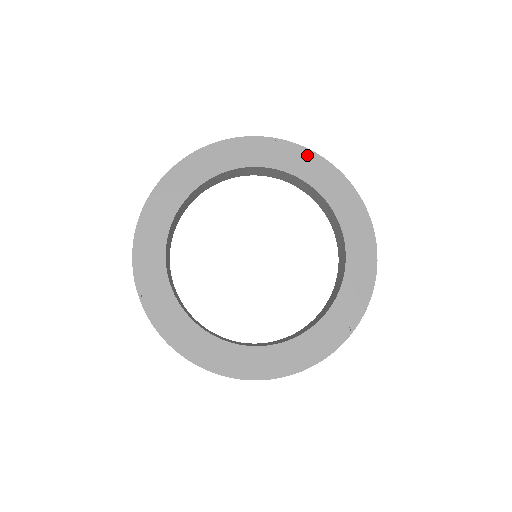
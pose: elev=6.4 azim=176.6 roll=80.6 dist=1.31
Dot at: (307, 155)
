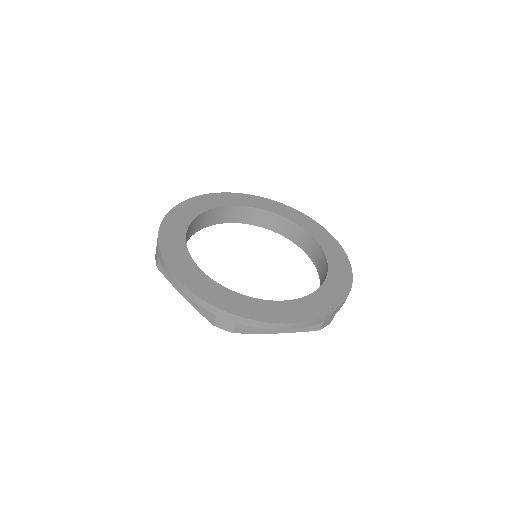
Dot at: (300, 215)
